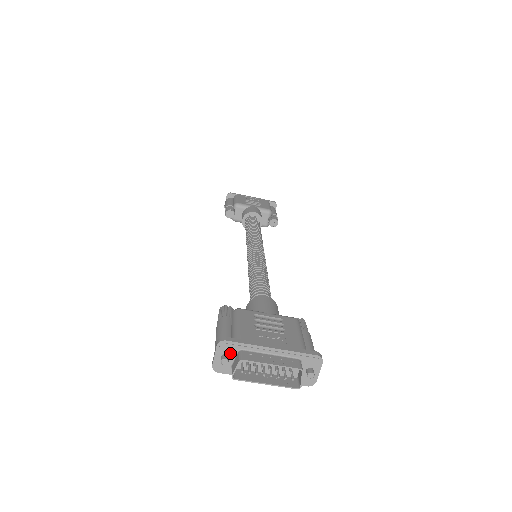
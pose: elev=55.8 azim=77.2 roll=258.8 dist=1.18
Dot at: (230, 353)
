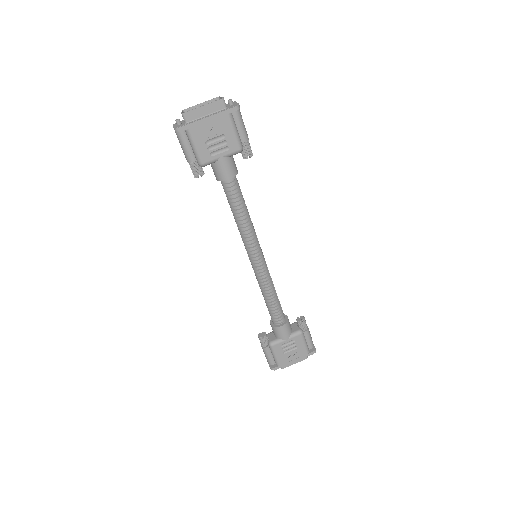
Dot at: (181, 123)
